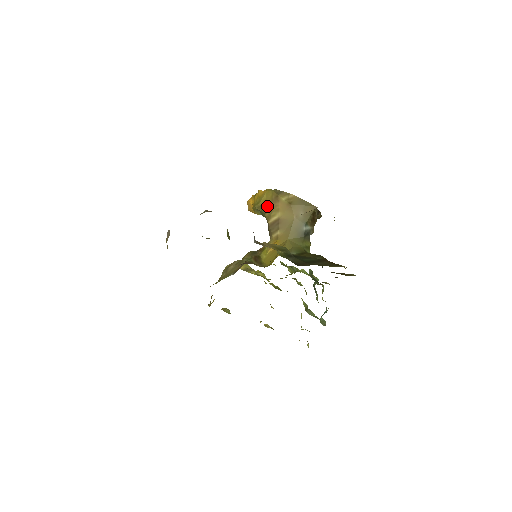
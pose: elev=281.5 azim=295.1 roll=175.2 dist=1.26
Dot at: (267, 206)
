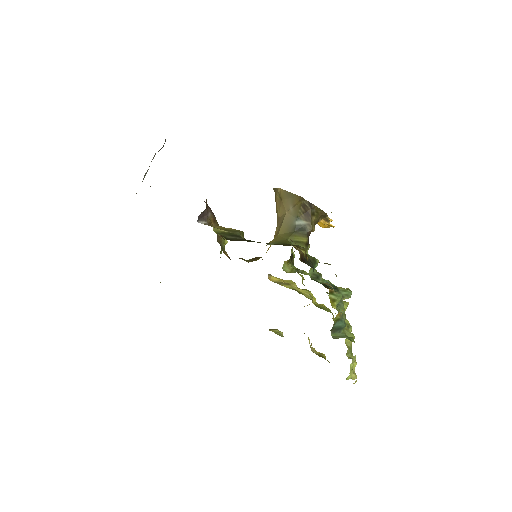
Dot at: occluded
